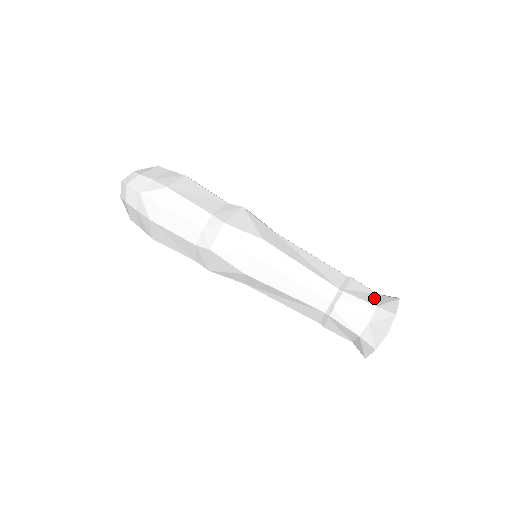
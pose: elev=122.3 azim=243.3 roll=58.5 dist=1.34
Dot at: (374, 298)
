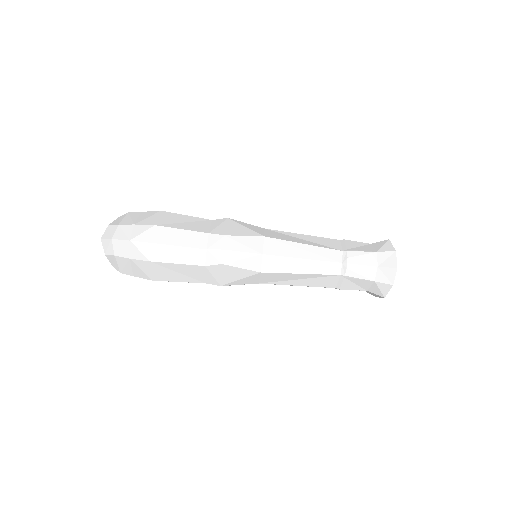
Dot at: (370, 247)
